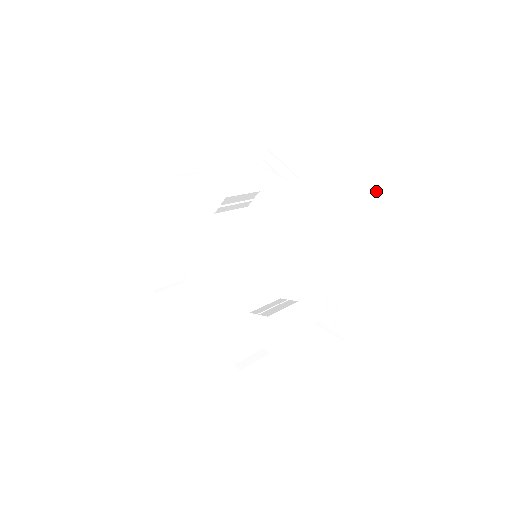
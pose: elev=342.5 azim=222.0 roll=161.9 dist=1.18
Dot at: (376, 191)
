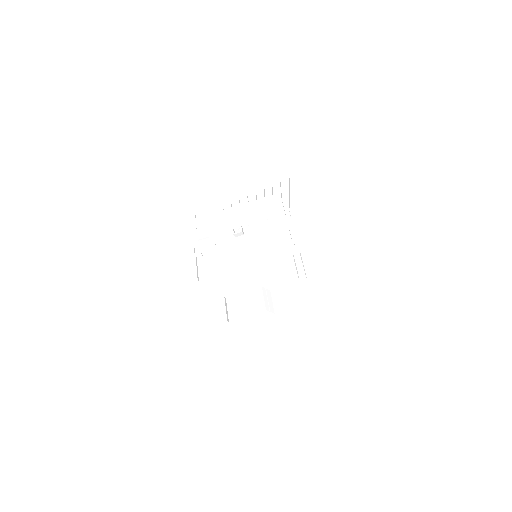
Dot at: (346, 279)
